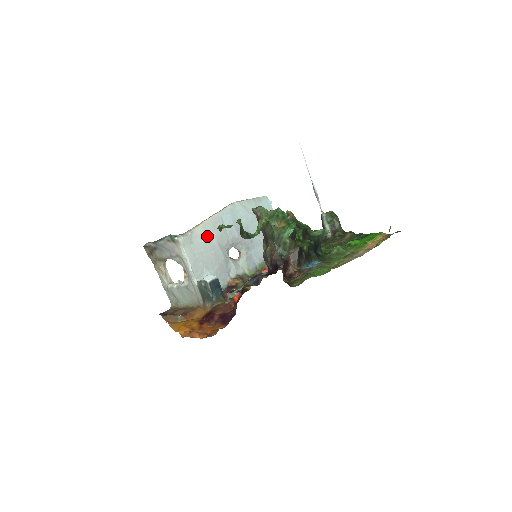
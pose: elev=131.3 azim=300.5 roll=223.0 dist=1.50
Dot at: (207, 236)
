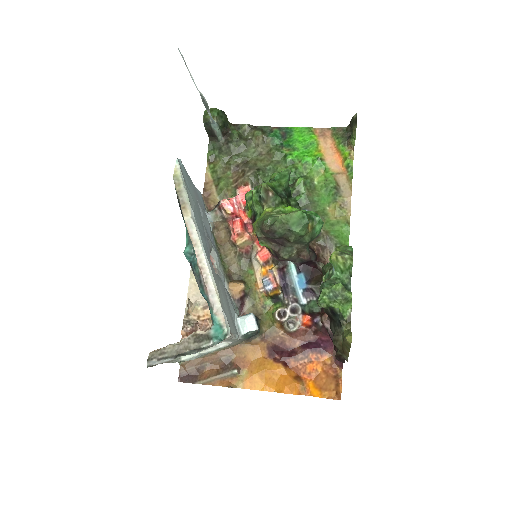
Dot at: (219, 290)
